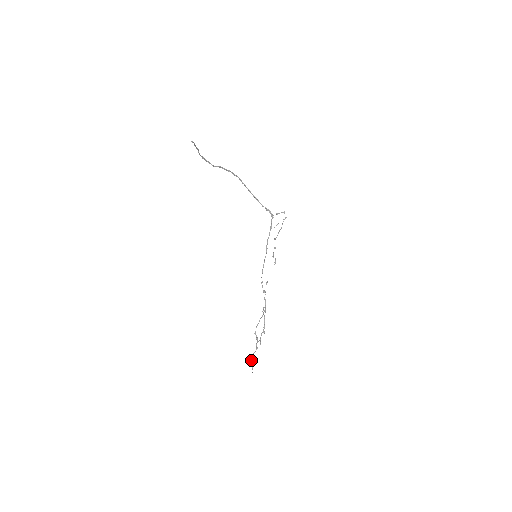
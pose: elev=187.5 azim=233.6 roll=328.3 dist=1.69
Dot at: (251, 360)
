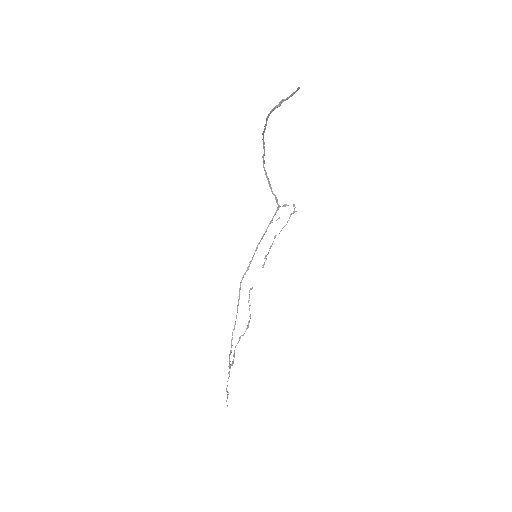
Dot at: (226, 391)
